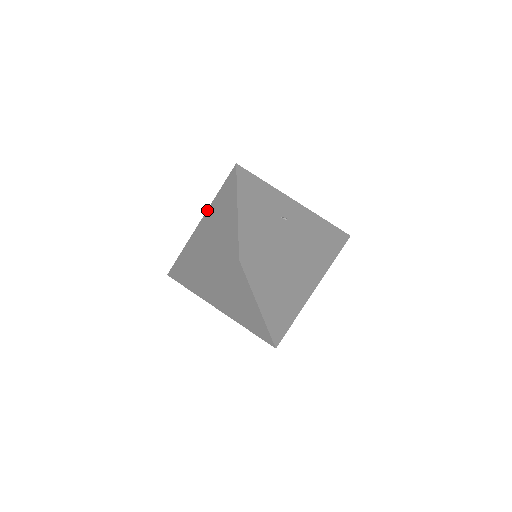
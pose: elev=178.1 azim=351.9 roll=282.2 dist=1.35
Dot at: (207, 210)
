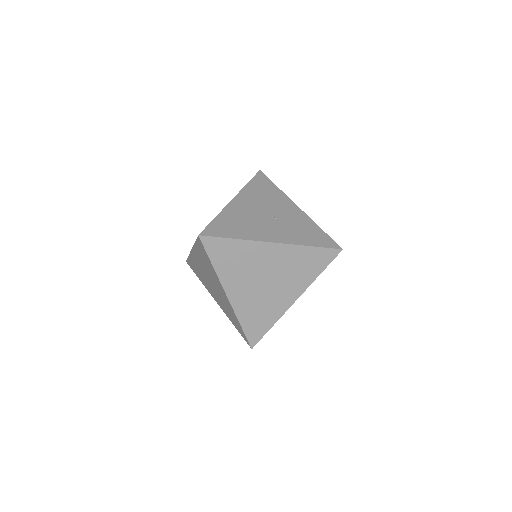
Dot at: occluded
